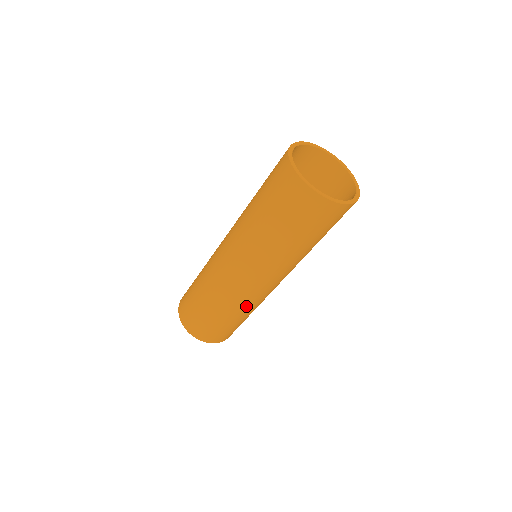
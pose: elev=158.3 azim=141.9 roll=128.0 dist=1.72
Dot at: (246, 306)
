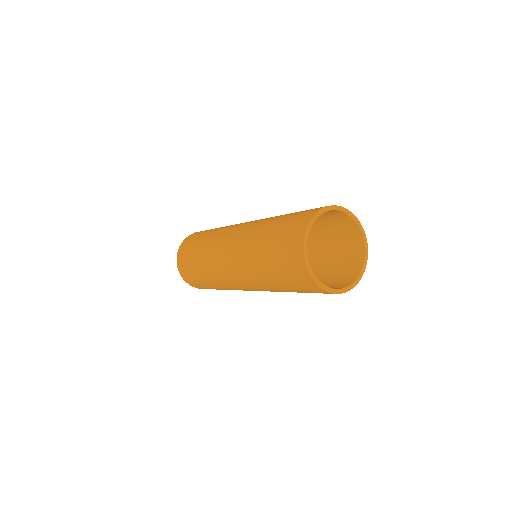
Dot at: (225, 287)
